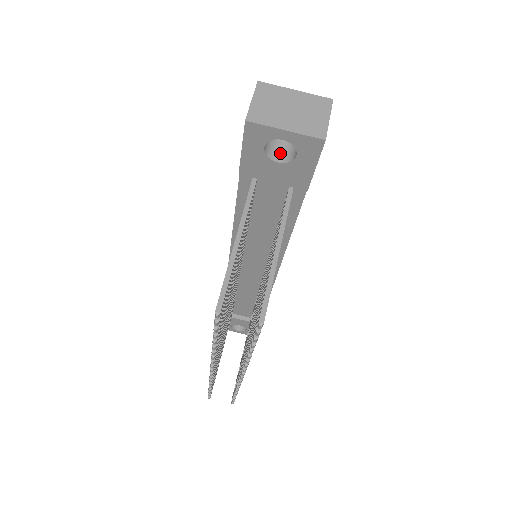
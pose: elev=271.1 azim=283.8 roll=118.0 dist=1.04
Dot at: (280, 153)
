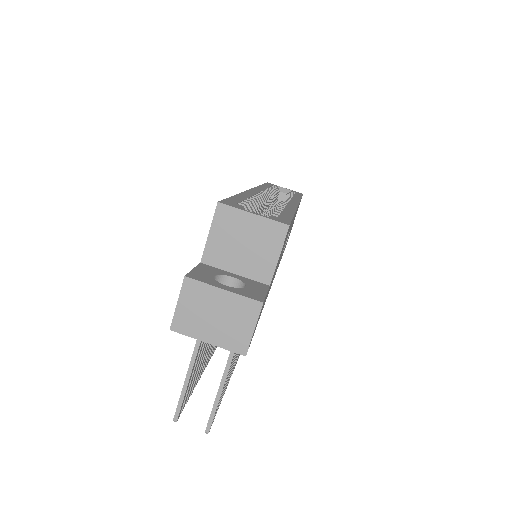
Dot at: occluded
